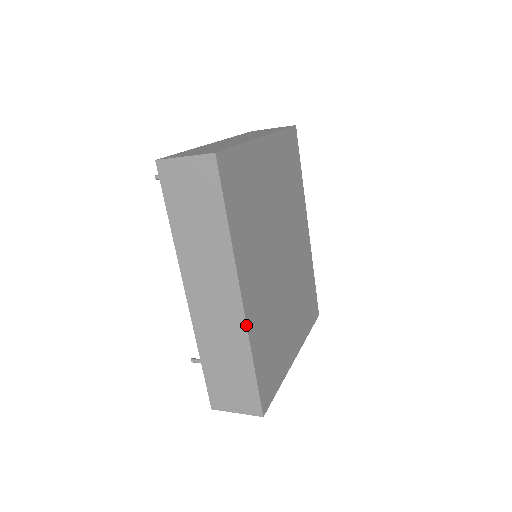
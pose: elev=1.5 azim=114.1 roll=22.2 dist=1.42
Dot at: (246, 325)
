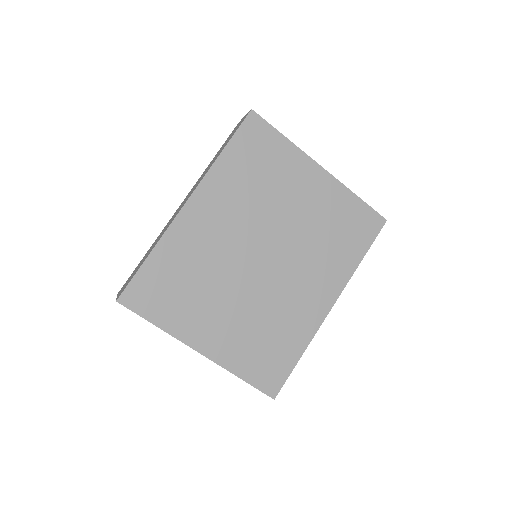
Dot at: (172, 222)
